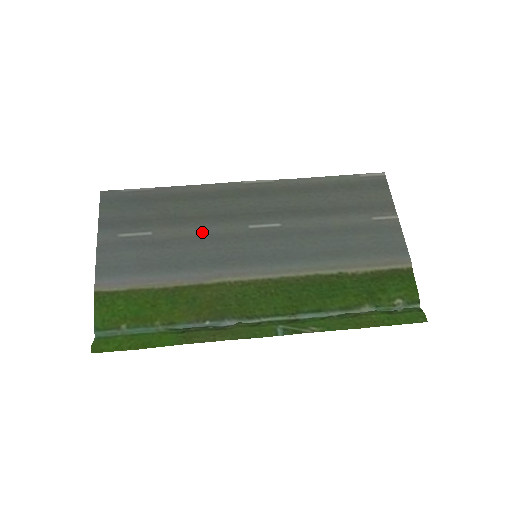
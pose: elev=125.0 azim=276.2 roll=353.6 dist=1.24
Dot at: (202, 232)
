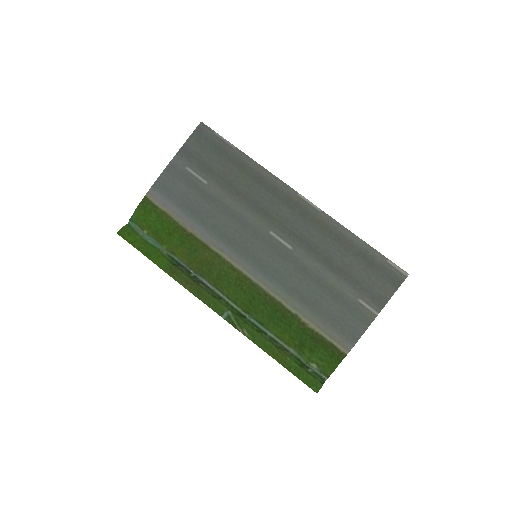
Dot at: (237, 210)
